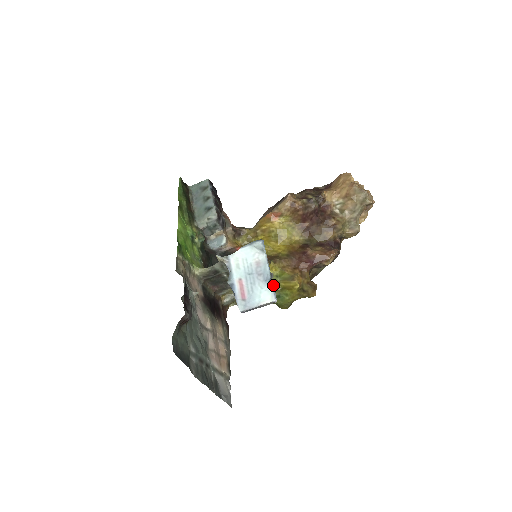
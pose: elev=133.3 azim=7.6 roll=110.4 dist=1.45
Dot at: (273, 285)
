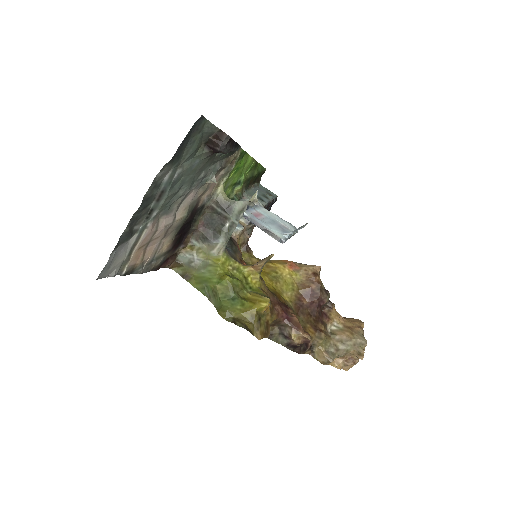
Dot at: occluded
